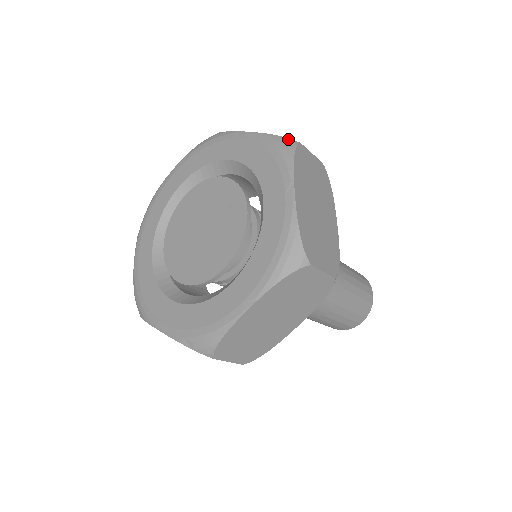
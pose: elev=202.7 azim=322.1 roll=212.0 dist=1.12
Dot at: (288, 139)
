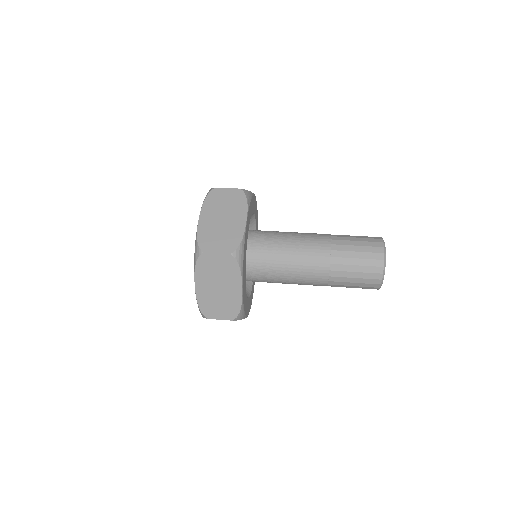
Dot at: (198, 248)
